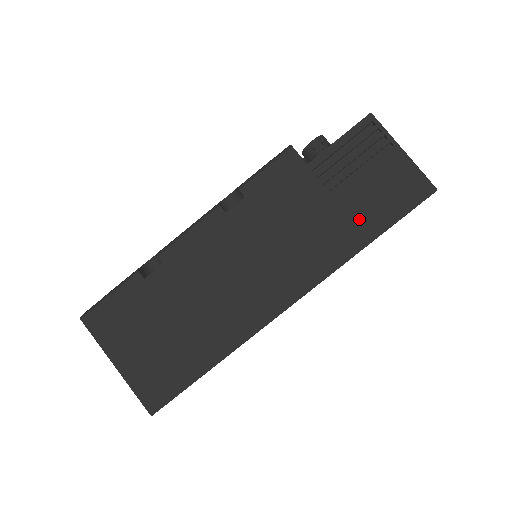
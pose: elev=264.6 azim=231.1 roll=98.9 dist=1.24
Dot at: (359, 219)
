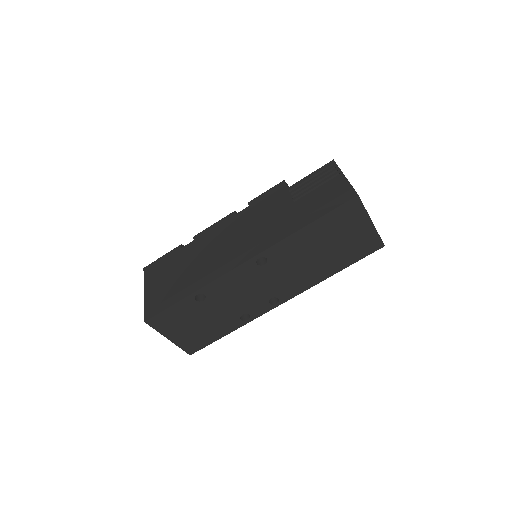
Dot at: (304, 213)
